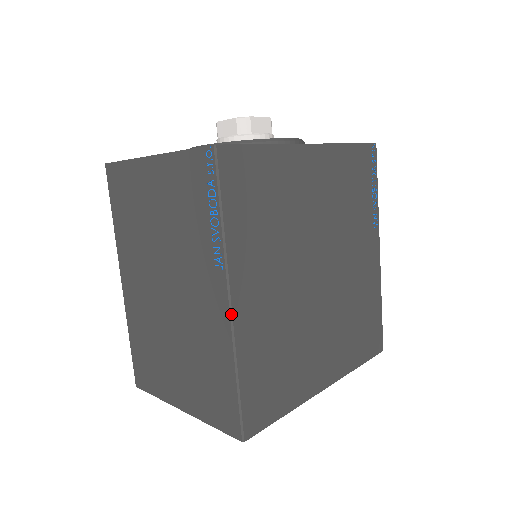
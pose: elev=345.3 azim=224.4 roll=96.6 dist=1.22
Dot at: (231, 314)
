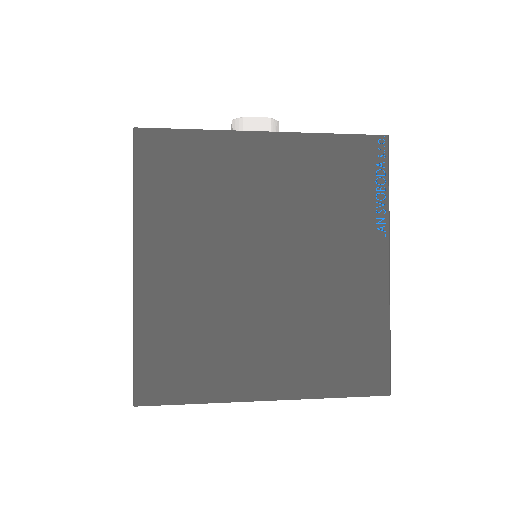
Dot at: (134, 277)
